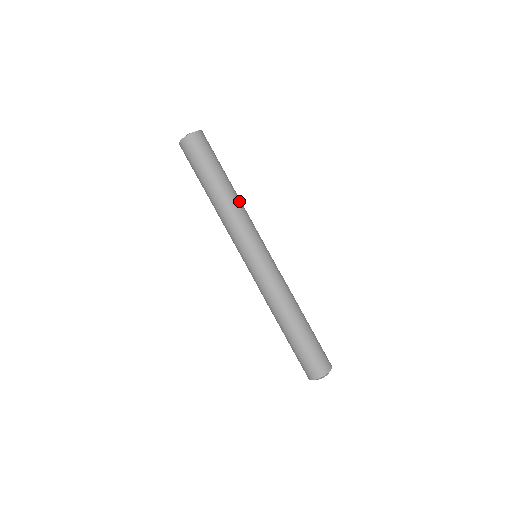
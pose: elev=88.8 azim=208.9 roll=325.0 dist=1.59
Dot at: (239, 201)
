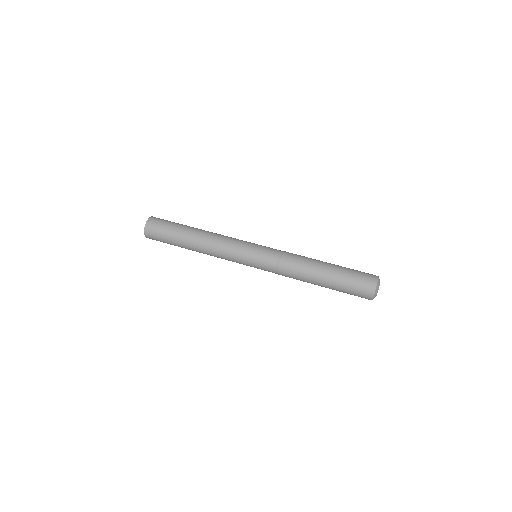
Dot at: (213, 233)
